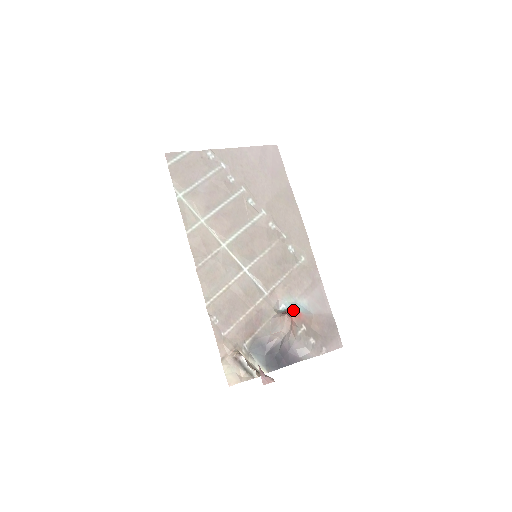
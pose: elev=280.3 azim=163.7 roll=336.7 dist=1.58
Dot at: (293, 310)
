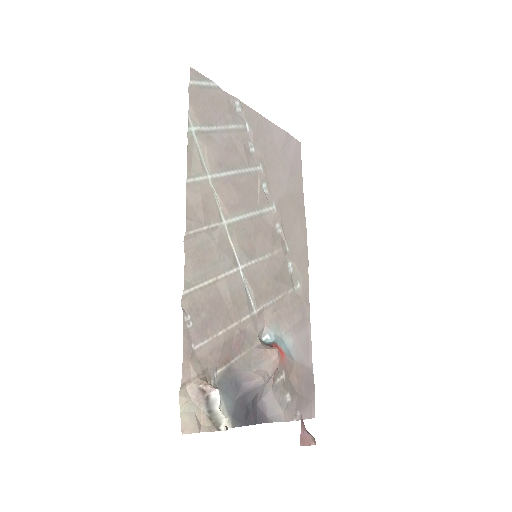
Dot at: (278, 347)
